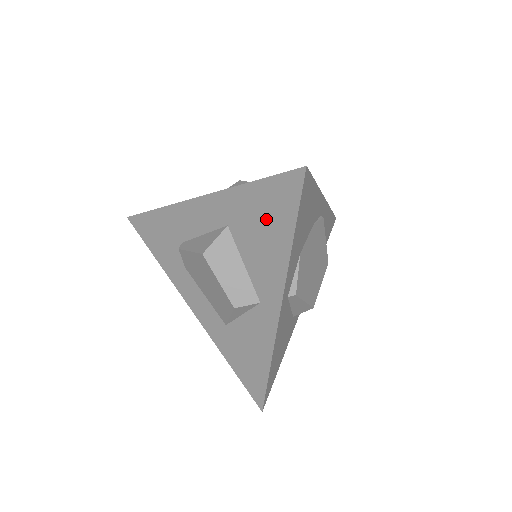
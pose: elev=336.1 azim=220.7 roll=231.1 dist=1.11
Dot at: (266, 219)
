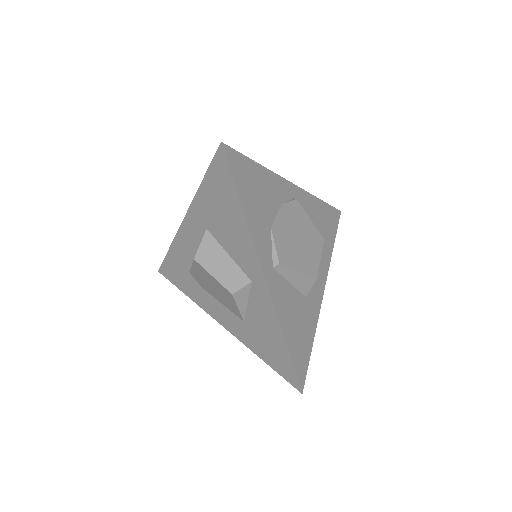
Dot at: (222, 204)
